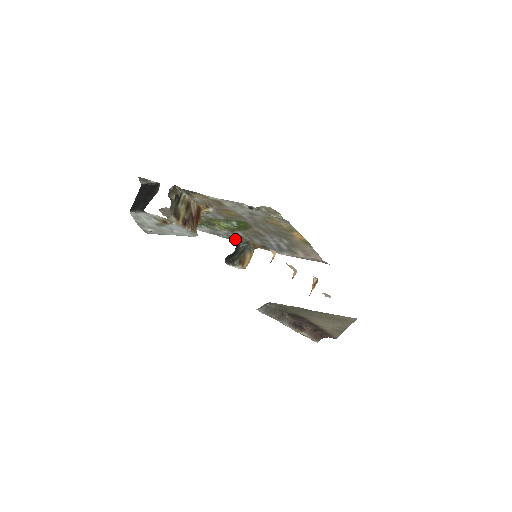
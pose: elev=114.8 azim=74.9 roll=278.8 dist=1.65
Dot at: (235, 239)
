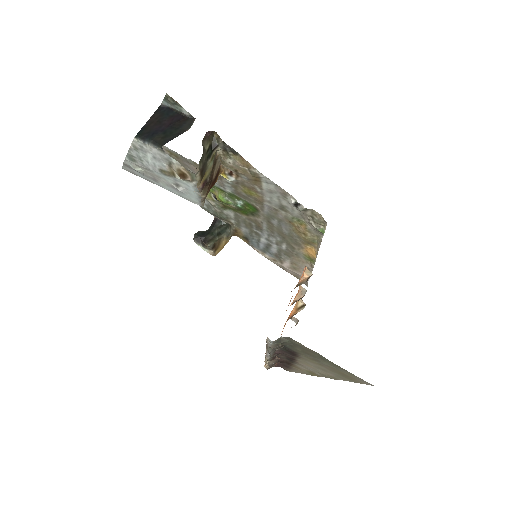
Dot at: (215, 215)
